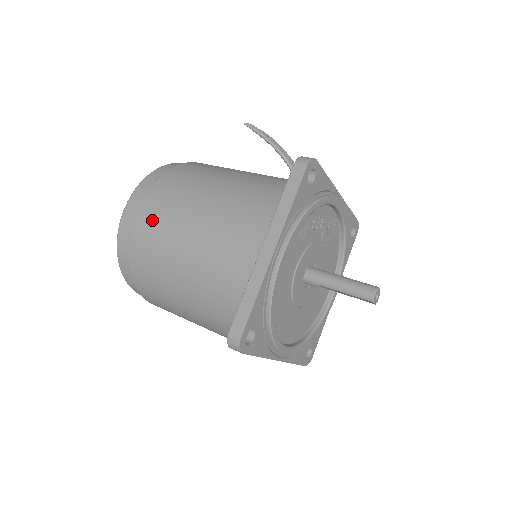
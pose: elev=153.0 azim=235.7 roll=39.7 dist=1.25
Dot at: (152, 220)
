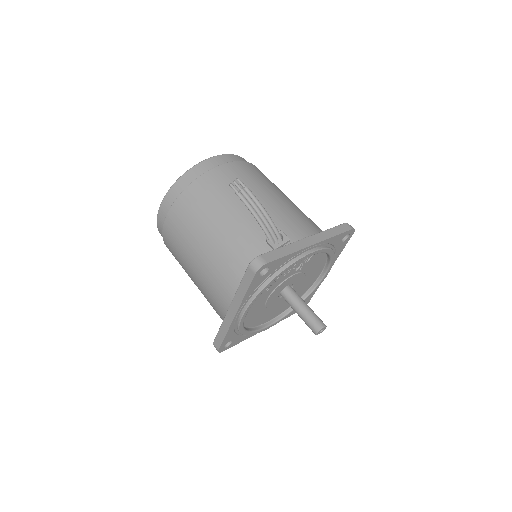
Dot at: (172, 240)
